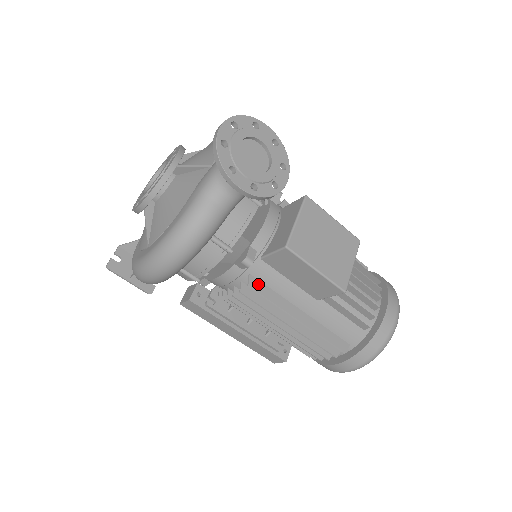
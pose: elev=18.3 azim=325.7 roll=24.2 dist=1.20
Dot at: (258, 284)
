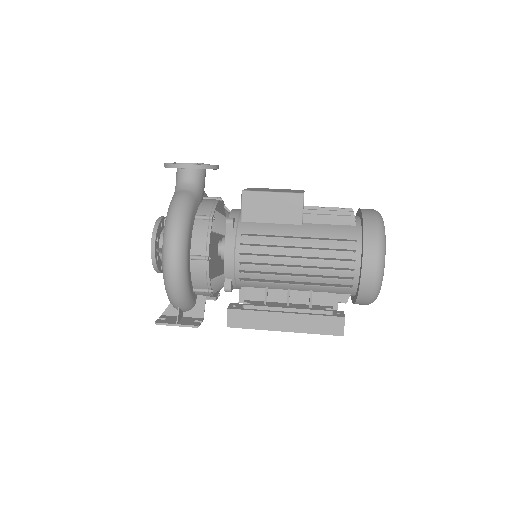
Dot at: (250, 235)
